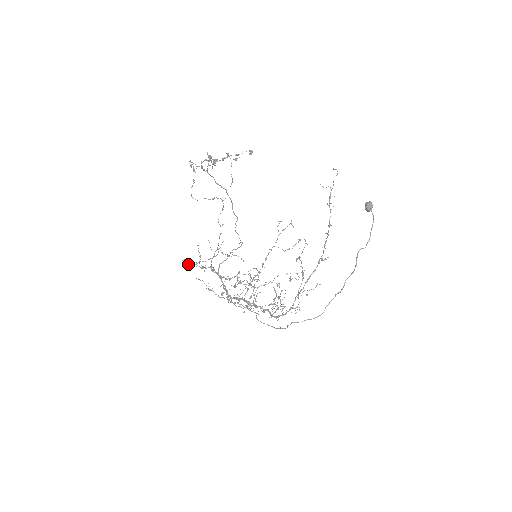
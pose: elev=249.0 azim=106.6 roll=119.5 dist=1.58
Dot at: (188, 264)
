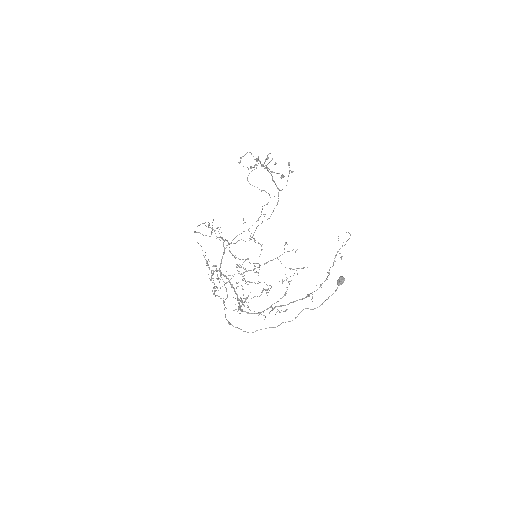
Dot at: (210, 227)
